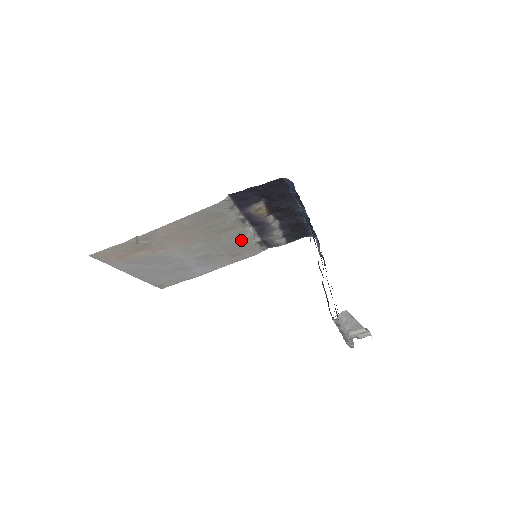
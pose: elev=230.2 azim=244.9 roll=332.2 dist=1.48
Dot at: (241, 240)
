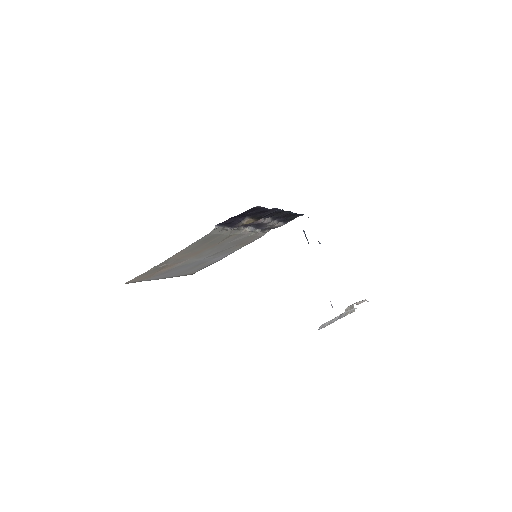
Dot at: (243, 237)
